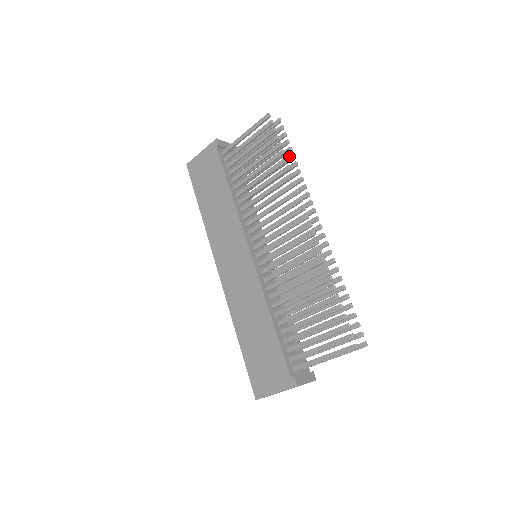
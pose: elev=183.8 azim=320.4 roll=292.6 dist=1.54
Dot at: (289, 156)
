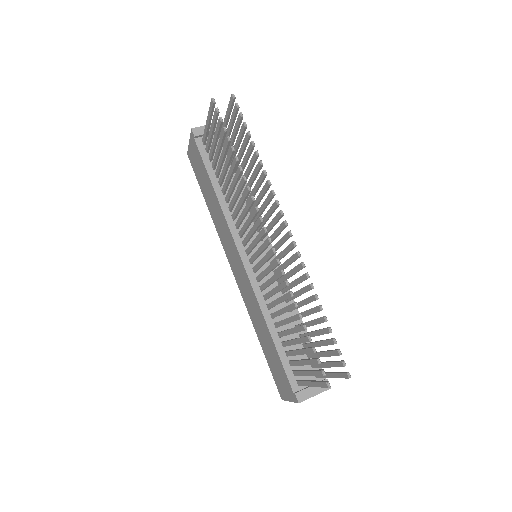
Dot at: occluded
